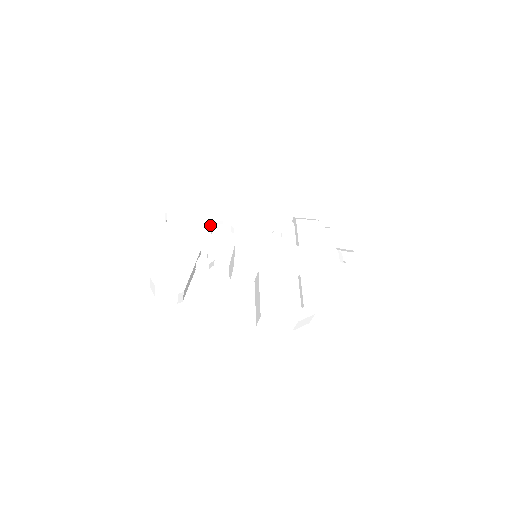
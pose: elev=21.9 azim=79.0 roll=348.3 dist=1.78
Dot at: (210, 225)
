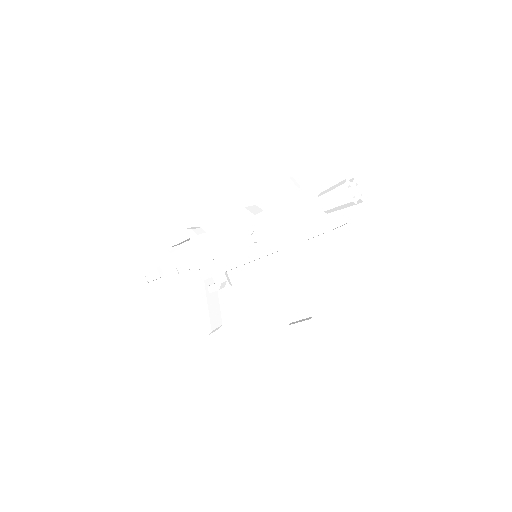
Dot at: occluded
